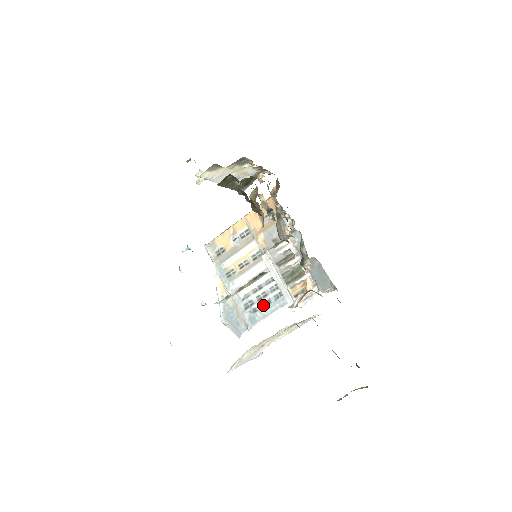
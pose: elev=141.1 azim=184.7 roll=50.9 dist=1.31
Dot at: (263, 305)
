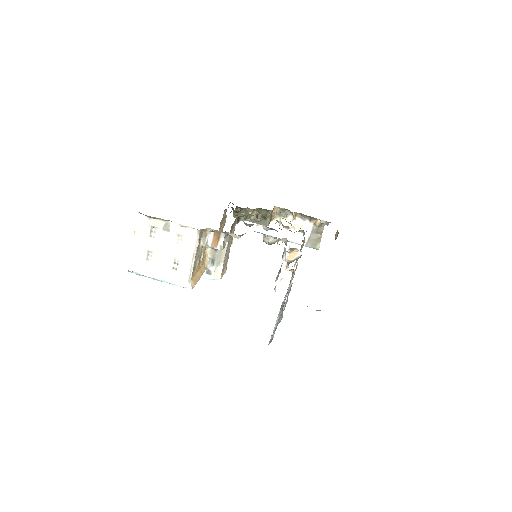
Dot at: occluded
